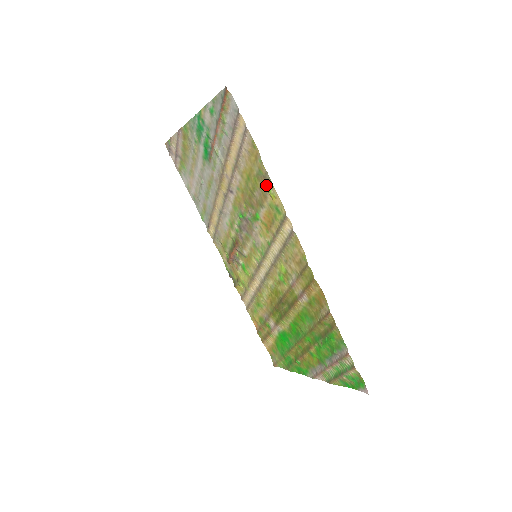
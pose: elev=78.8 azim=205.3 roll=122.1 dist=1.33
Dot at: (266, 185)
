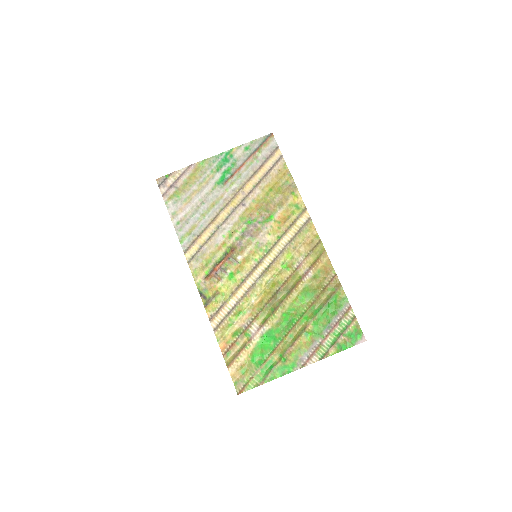
Dot at: (290, 191)
